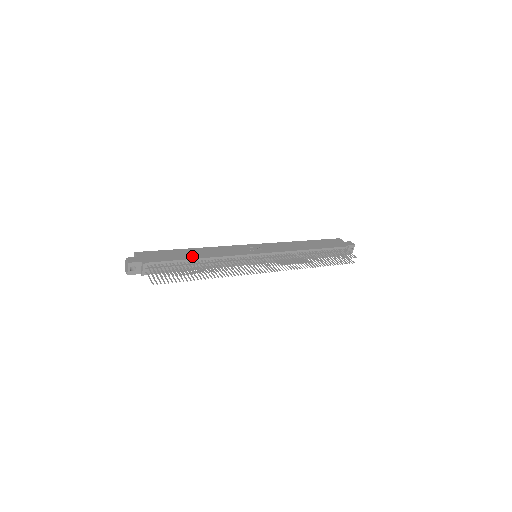
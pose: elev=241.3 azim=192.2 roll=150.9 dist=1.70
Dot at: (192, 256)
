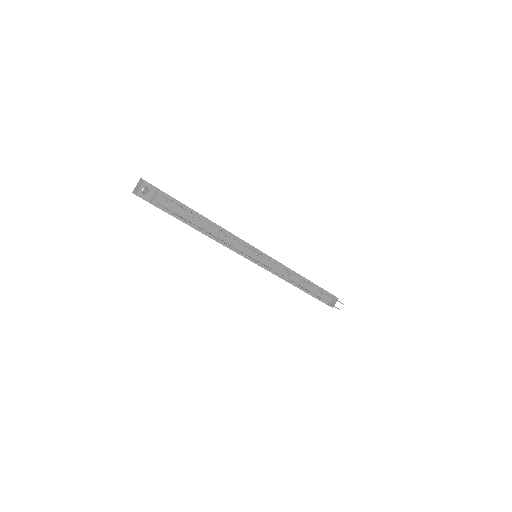
Dot at: (203, 216)
